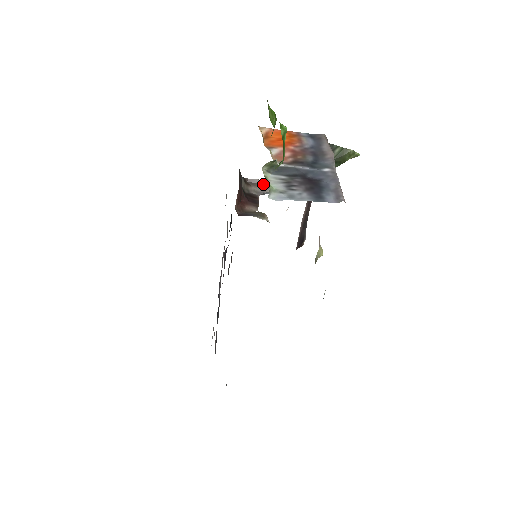
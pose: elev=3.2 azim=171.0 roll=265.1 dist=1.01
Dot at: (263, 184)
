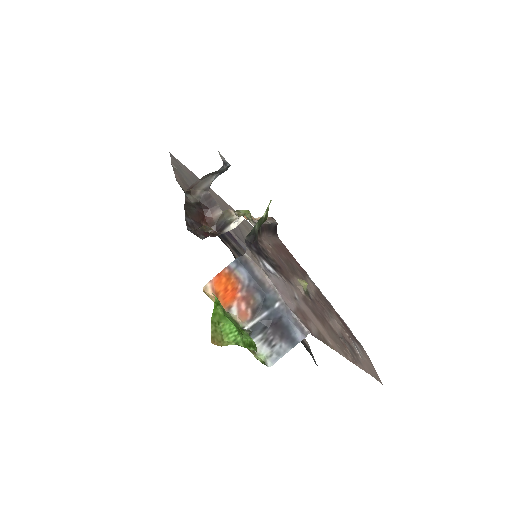
Dot at: (202, 181)
